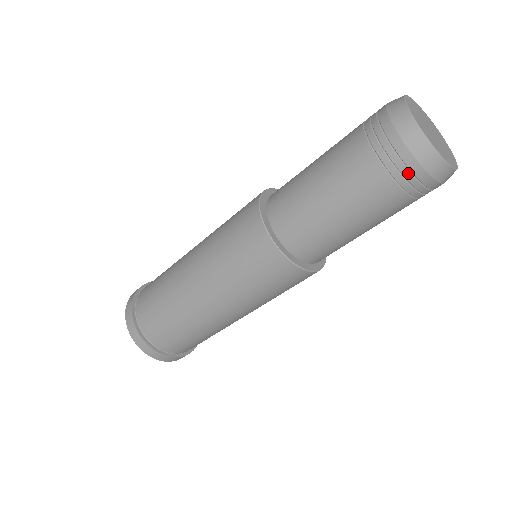
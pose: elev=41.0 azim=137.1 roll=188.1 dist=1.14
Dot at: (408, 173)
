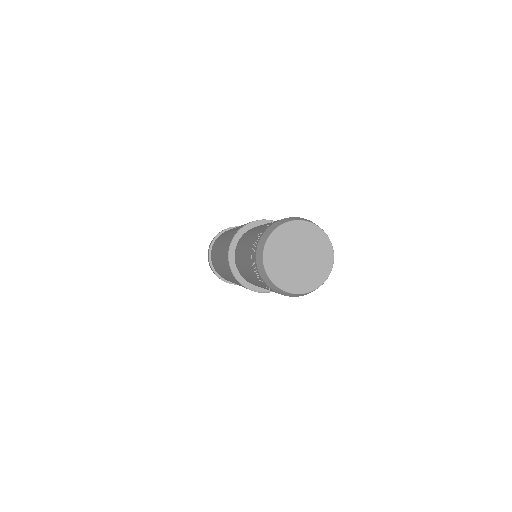
Dot at: occluded
